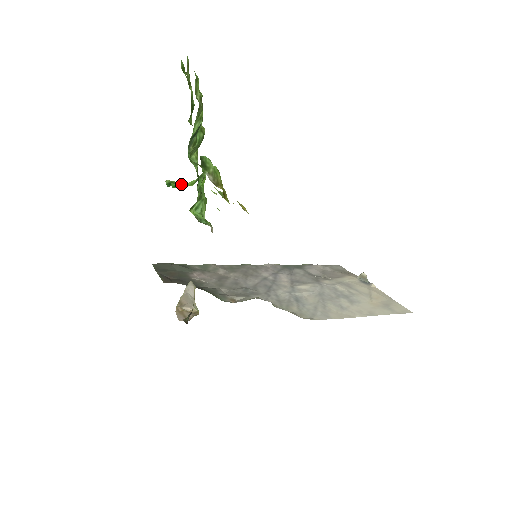
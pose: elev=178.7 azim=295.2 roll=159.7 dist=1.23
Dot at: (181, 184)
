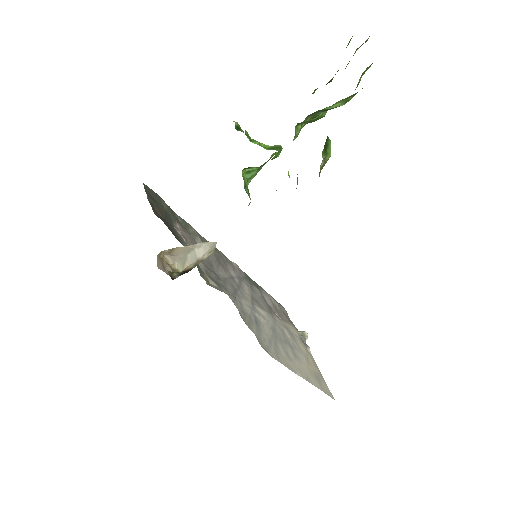
Dot at: occluded
